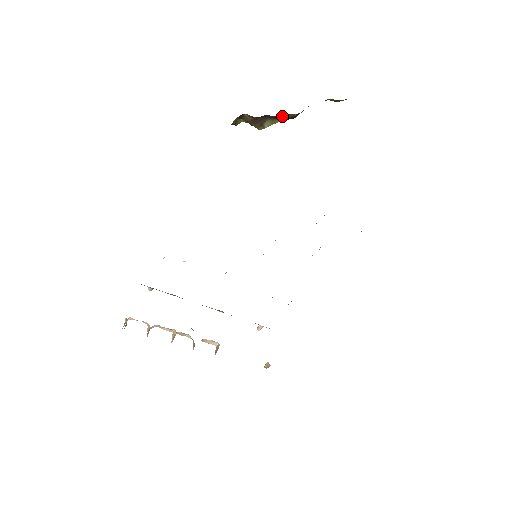
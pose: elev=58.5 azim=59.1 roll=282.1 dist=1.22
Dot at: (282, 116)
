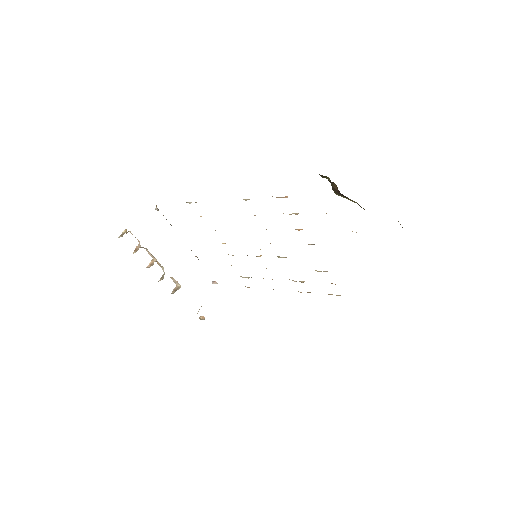
Dot at: occluded
